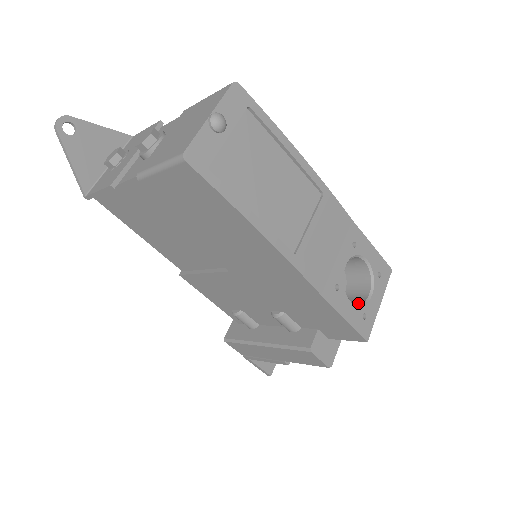
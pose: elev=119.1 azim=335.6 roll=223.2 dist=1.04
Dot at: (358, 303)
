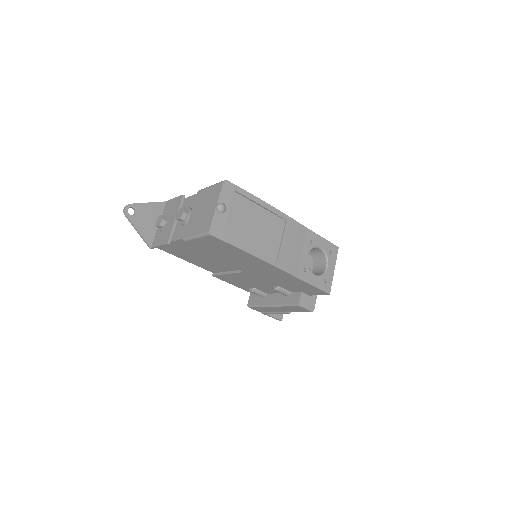
Dot at: (320, 274)
